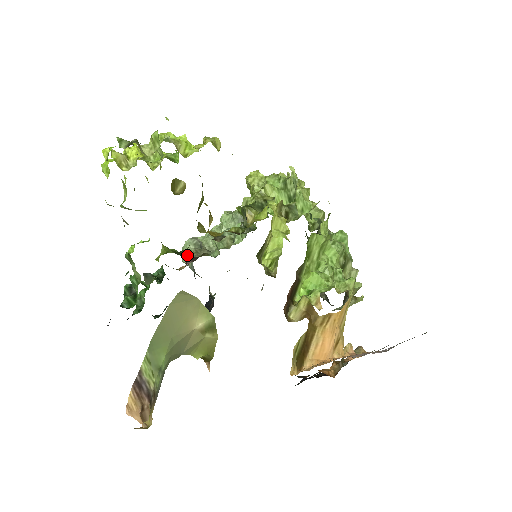
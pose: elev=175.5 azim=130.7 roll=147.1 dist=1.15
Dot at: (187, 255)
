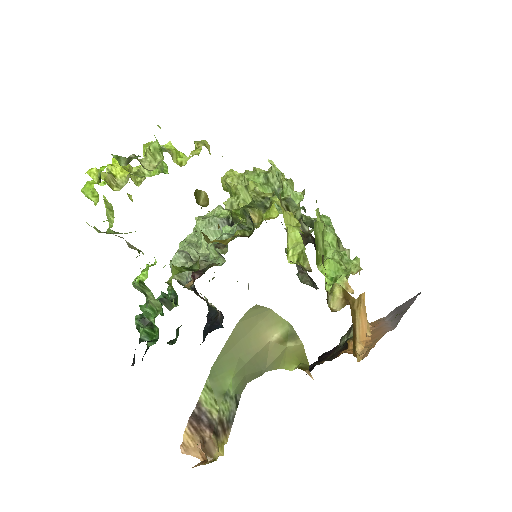
Dot at: occluded
